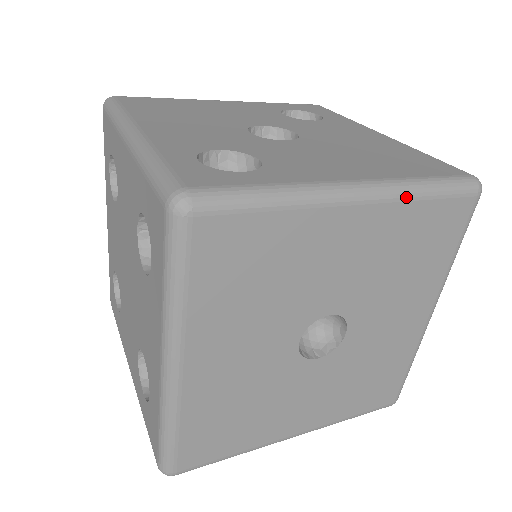
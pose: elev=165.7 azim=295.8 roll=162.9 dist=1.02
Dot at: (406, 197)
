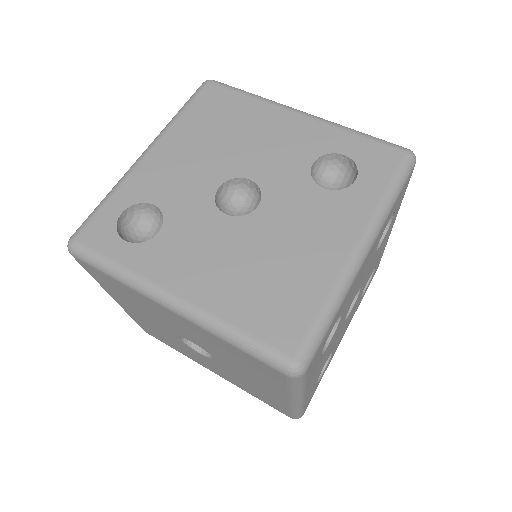
Dot at: (209, 331)
